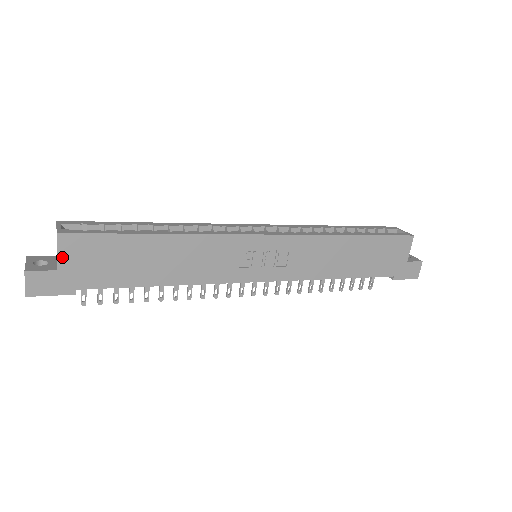
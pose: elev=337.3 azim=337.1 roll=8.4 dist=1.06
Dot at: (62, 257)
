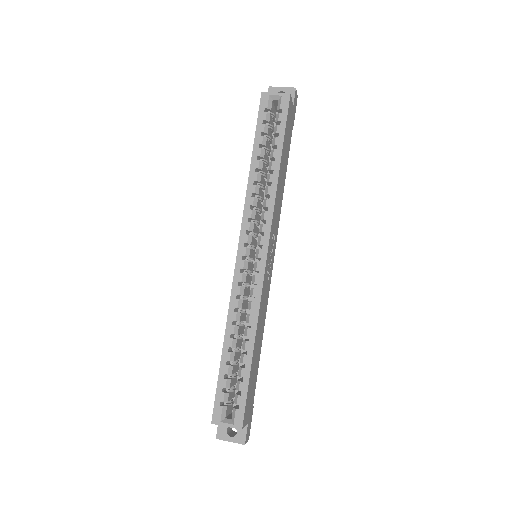
Dot at: (246, 422)
